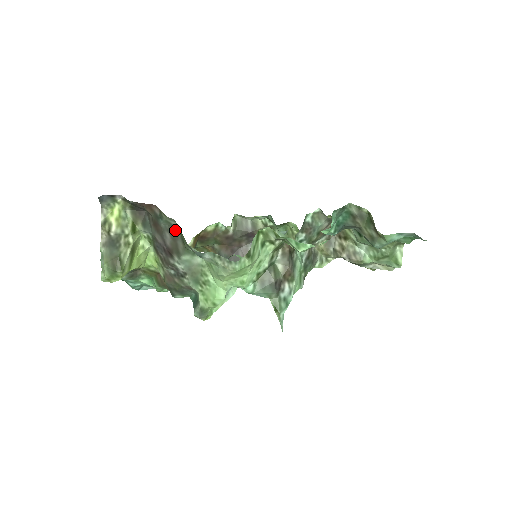
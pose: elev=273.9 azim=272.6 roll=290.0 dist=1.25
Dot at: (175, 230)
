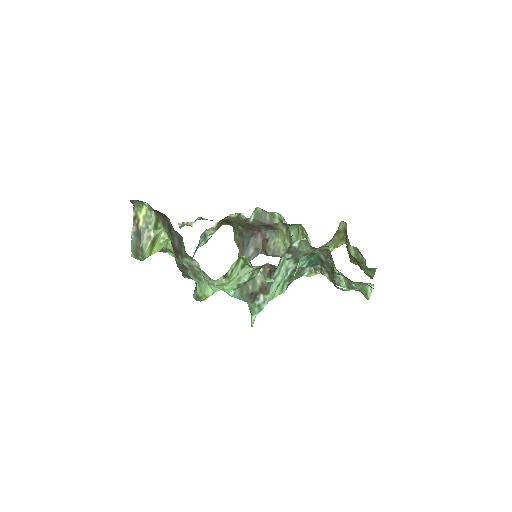
Dot at: (181, 238)
